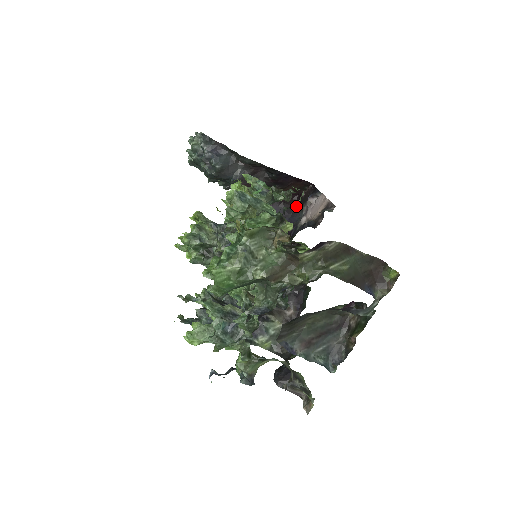
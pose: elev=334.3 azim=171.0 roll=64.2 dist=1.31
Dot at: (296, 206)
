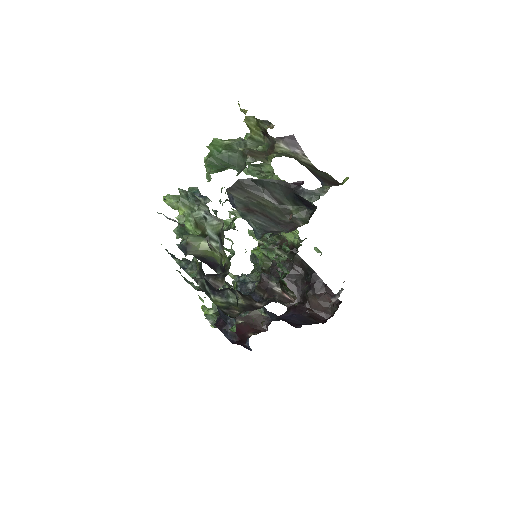
Dot at: occluded
